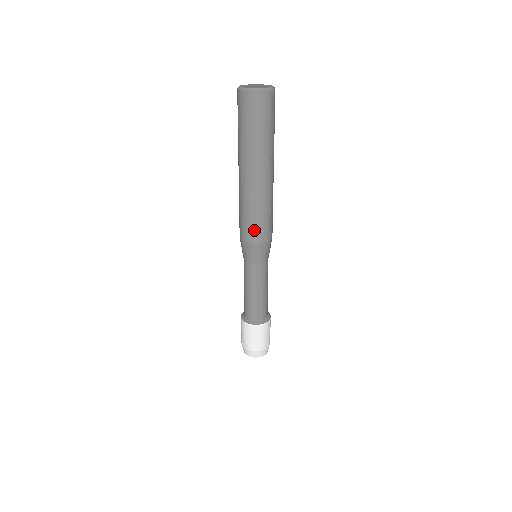
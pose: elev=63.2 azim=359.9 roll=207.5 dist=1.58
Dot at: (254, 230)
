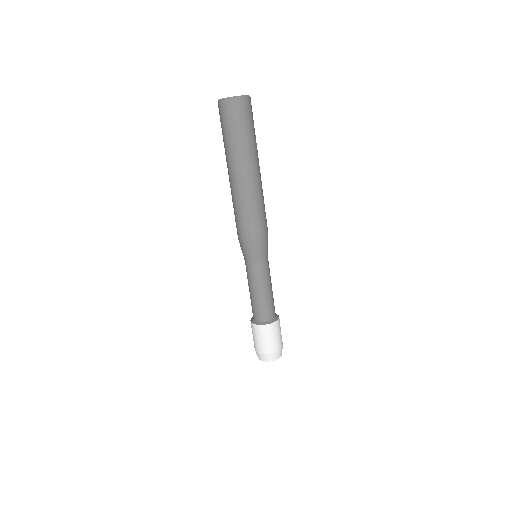
Dot at: (260, 225)
